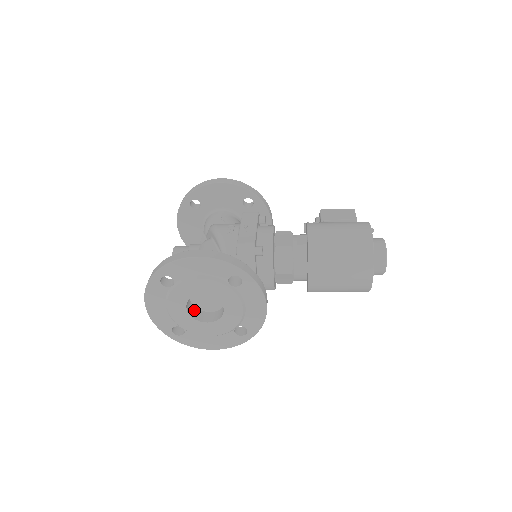
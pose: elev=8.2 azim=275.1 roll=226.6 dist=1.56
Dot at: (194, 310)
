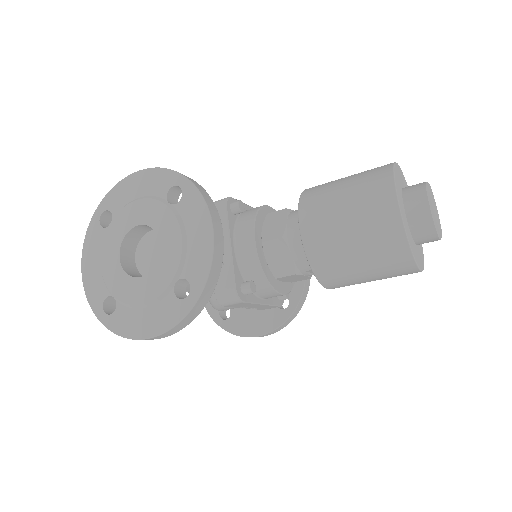
Dot at: (135, 273)
